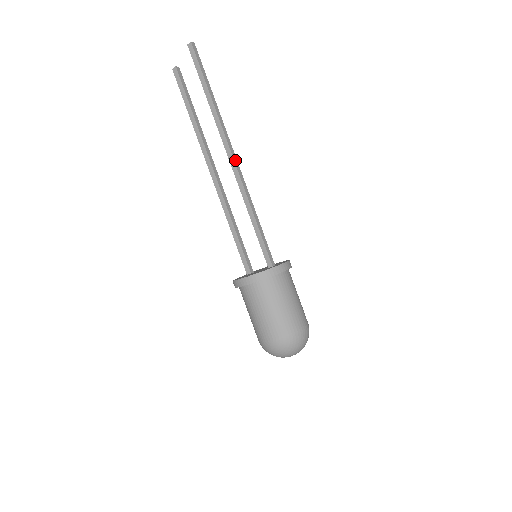
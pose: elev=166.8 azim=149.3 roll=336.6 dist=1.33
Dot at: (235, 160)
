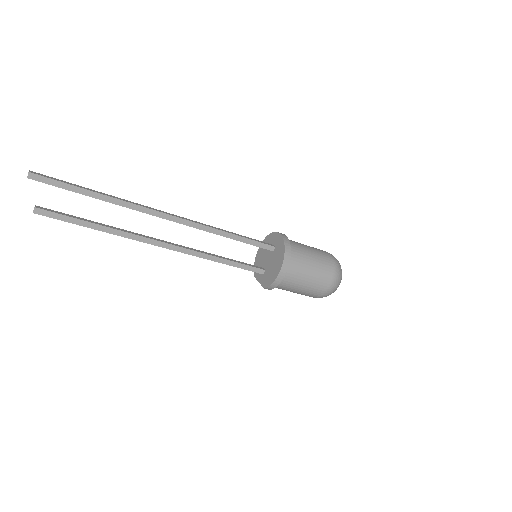
Dot at: (173, 215)
